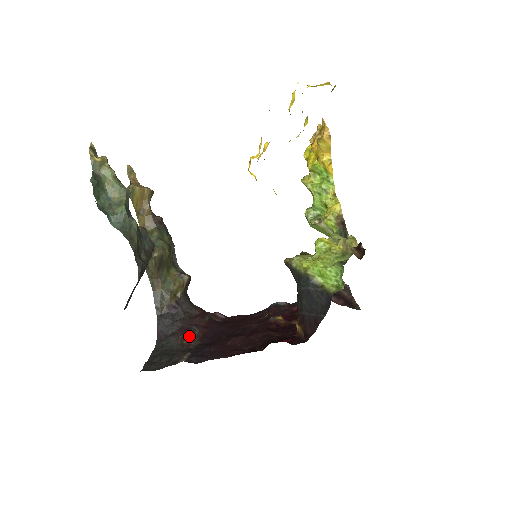
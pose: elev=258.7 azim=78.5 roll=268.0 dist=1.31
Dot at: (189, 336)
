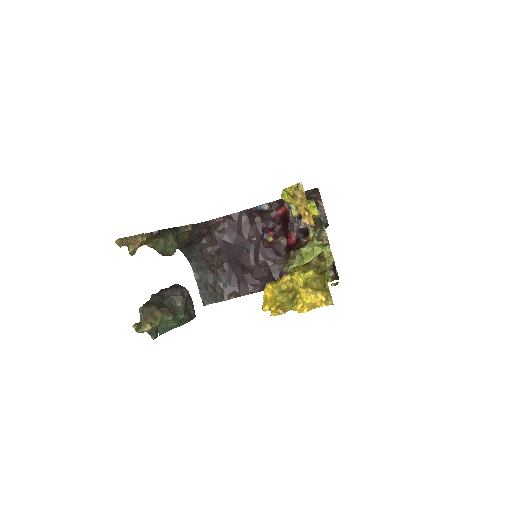
Dot at: (214, 264)
